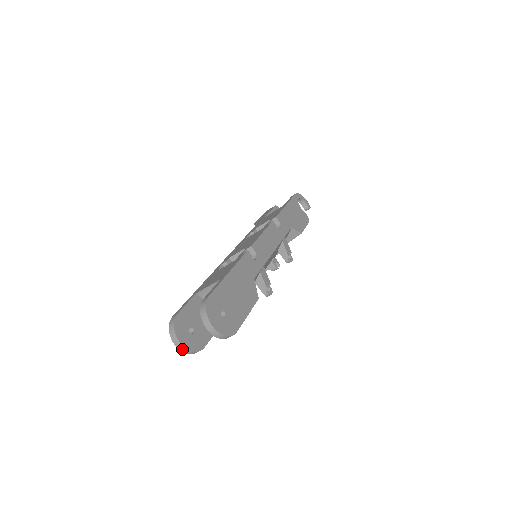
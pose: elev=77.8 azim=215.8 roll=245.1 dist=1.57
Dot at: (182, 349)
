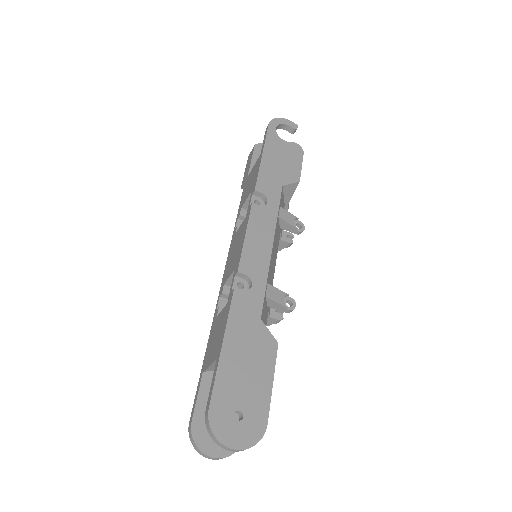
Dot at: occluded
